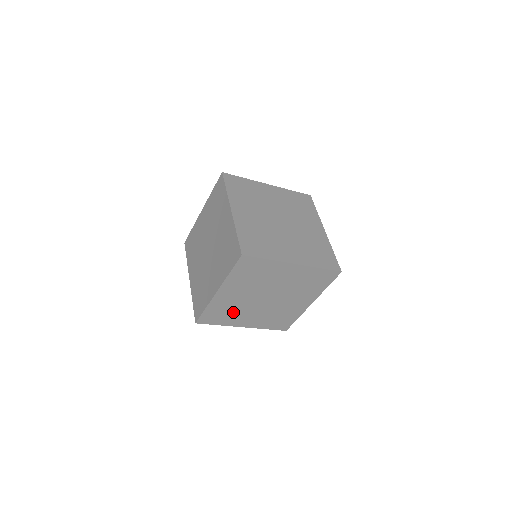
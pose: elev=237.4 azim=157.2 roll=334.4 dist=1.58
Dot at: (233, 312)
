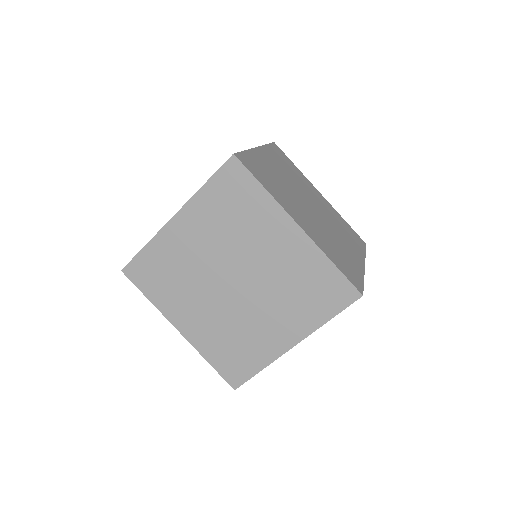
Dot at: occluded
